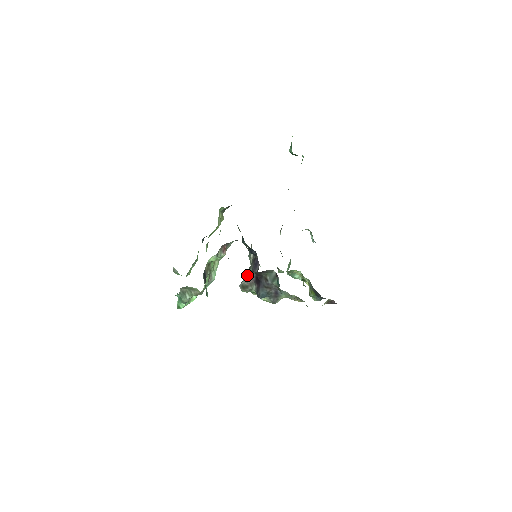
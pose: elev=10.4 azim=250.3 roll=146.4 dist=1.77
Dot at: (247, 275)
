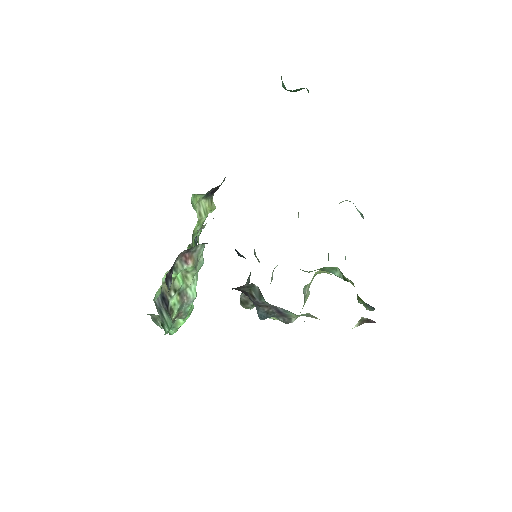
Dot at: occluded
